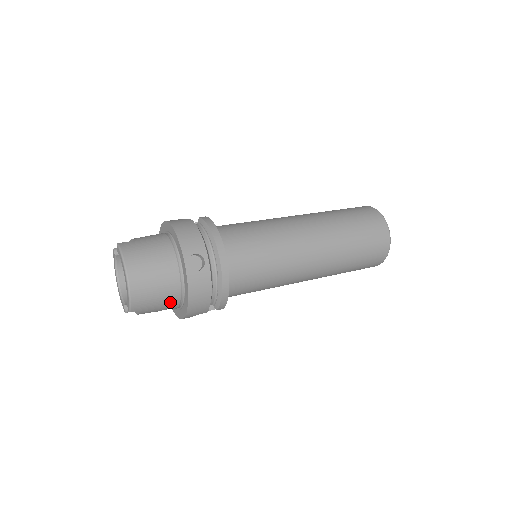
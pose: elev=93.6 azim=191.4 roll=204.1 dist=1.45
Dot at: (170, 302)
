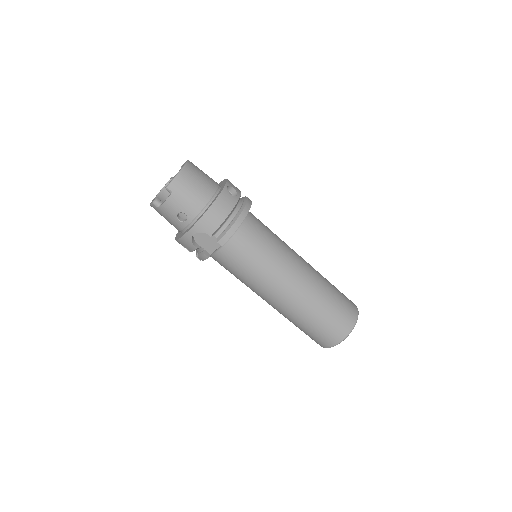
Dot at: (195, 205)
